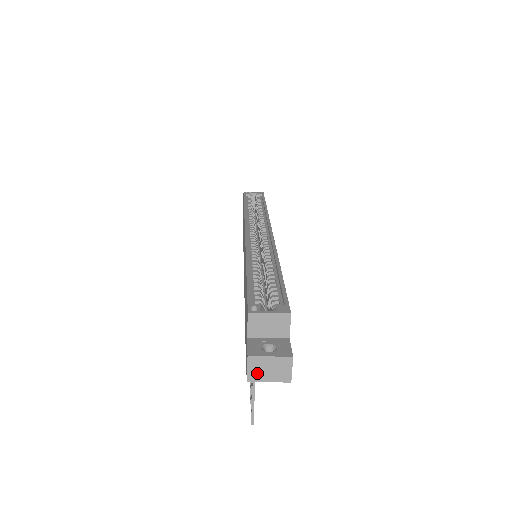
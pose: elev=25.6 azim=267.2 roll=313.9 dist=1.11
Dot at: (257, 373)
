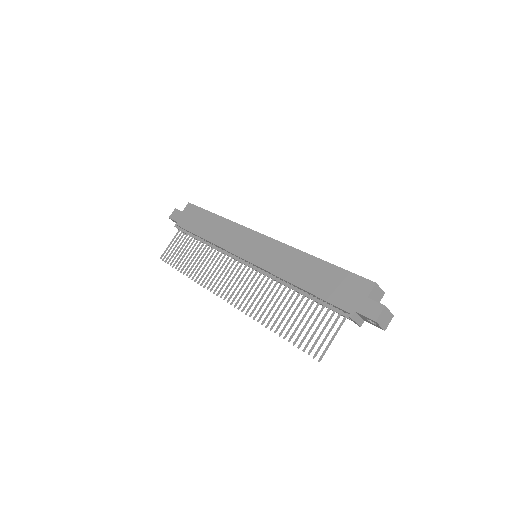
Dot at: (381, 318)
